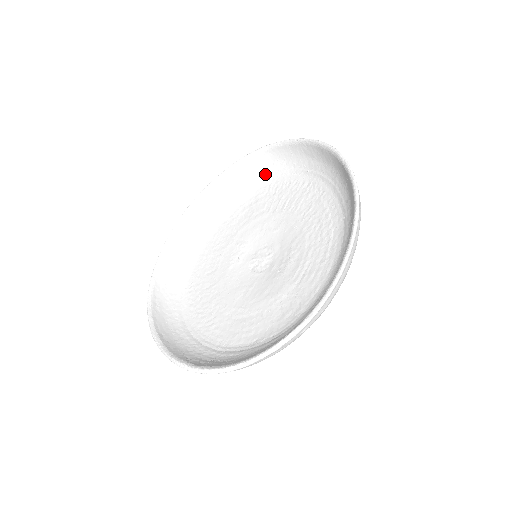
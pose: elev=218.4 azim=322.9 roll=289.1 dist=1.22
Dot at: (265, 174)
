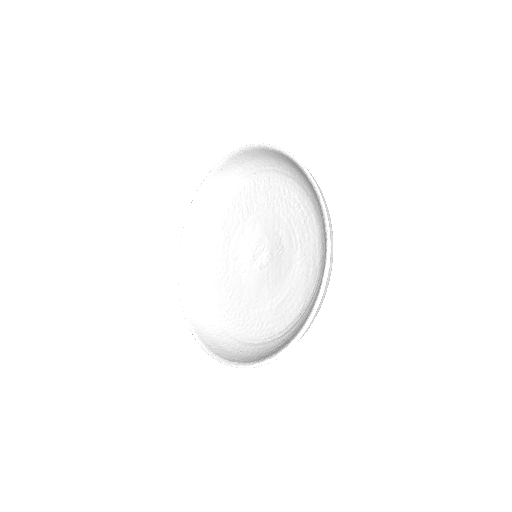
Dot at: (217, 200)
